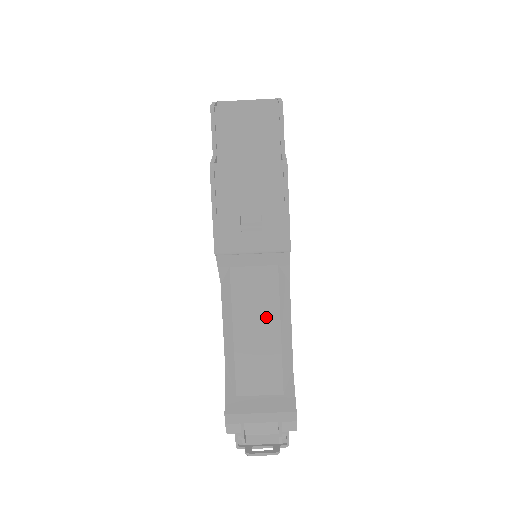
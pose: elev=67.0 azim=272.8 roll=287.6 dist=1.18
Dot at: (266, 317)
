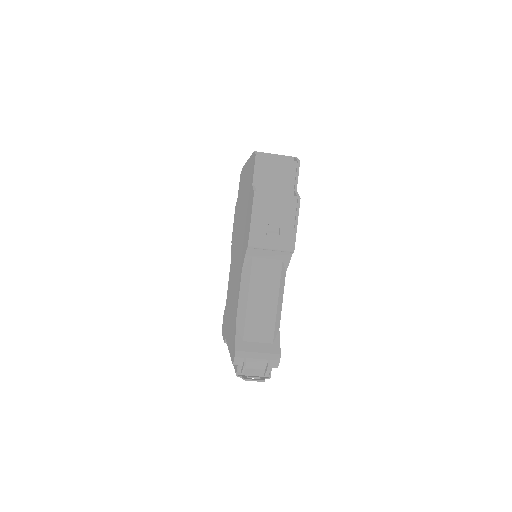
Dot at: (270, 292)
